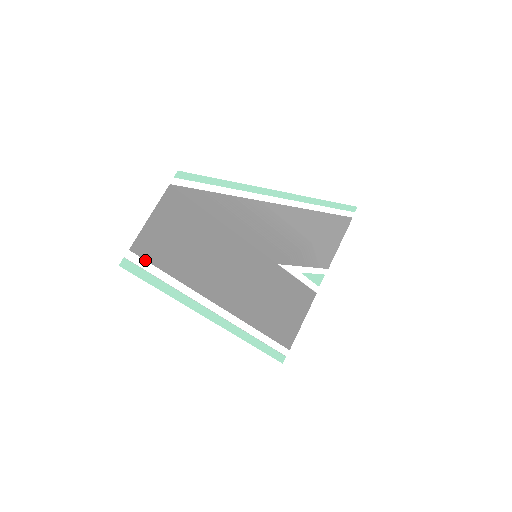
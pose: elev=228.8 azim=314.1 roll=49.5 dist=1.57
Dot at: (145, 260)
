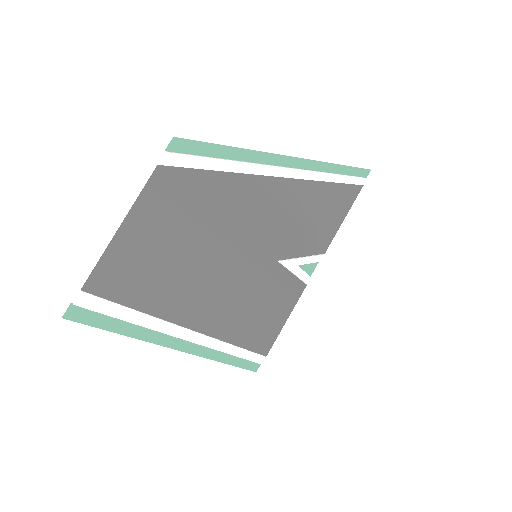
Dot at: (107, 300)
